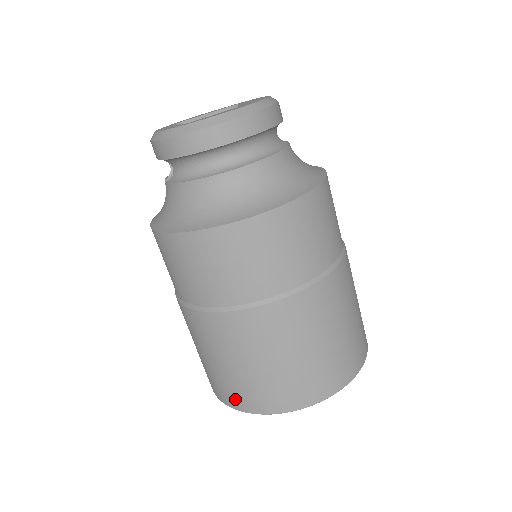
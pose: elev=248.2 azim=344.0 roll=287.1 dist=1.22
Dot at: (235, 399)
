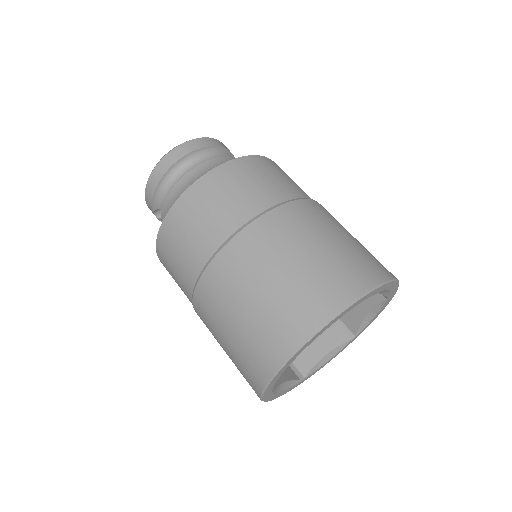
Dot at: (261, 363)
